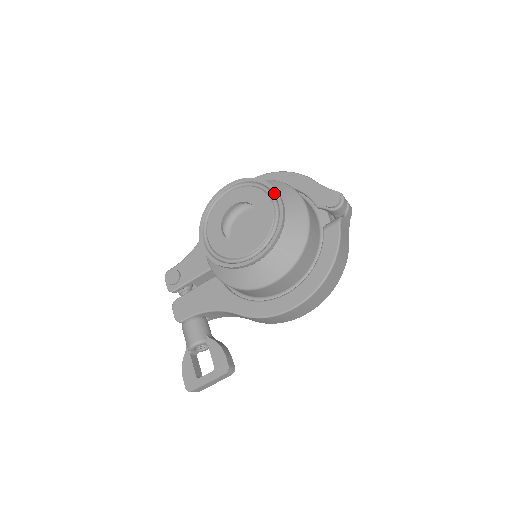
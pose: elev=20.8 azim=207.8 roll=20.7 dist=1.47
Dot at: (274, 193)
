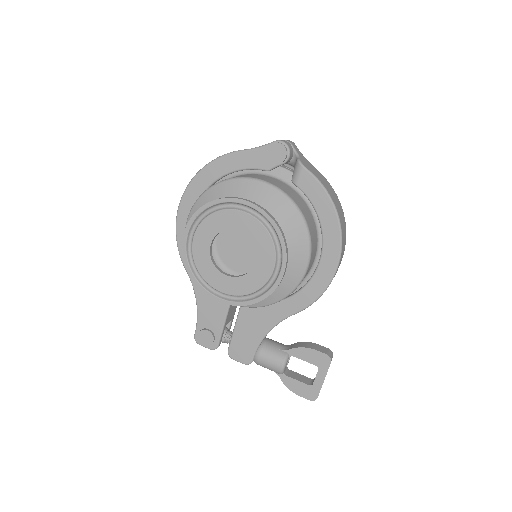
Dot at: (238, 203)
